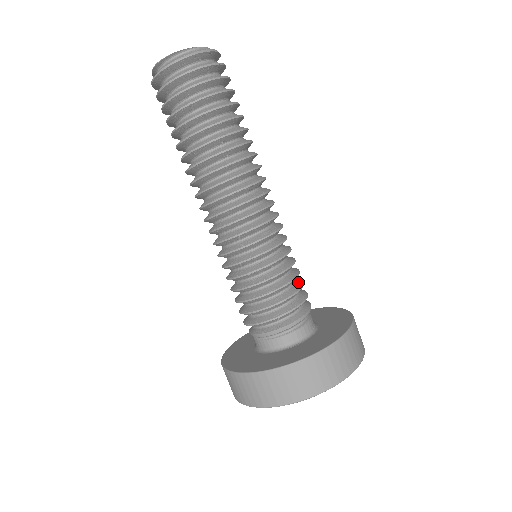
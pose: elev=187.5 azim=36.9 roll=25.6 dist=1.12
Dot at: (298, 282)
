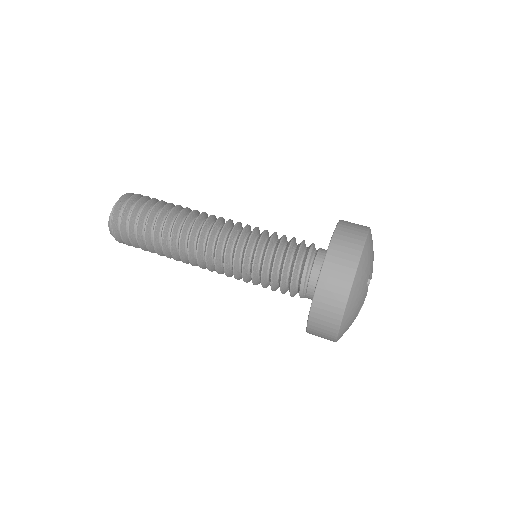
Dot at: (288, 243)
